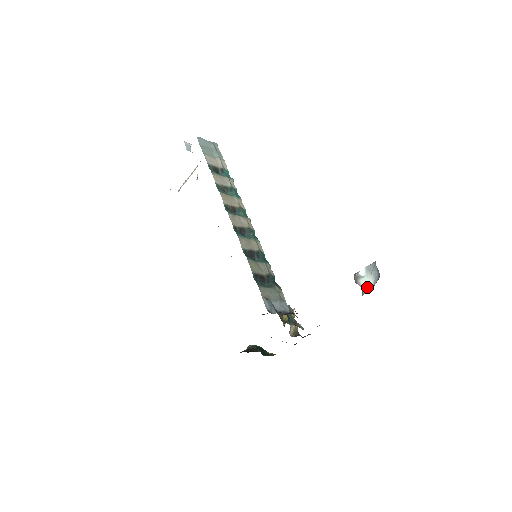
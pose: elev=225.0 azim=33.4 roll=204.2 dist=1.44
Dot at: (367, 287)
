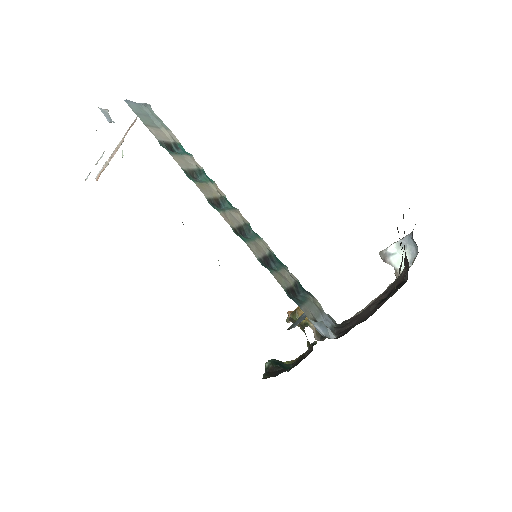
Dot at: occluded
